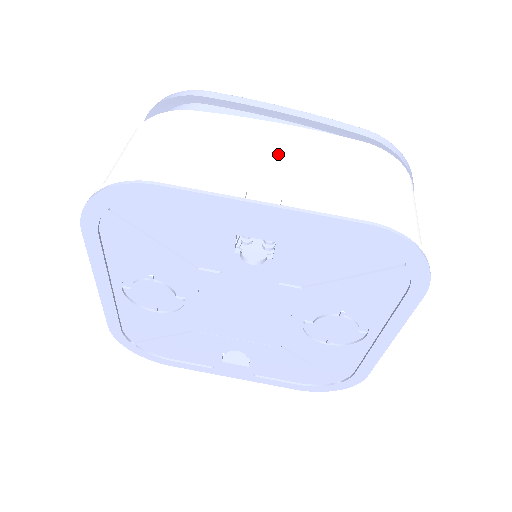
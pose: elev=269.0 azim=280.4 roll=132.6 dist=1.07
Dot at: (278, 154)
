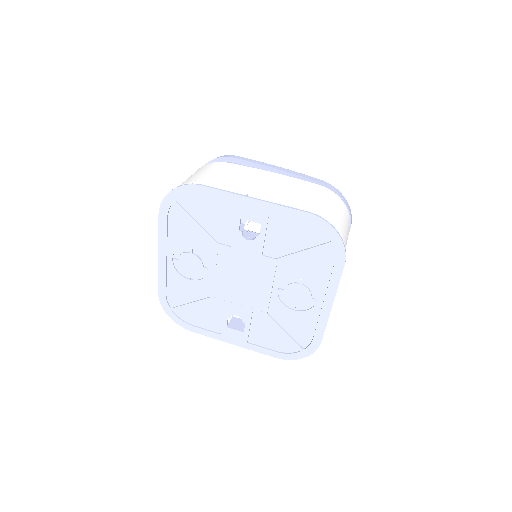
Dot at: (269, 184)
